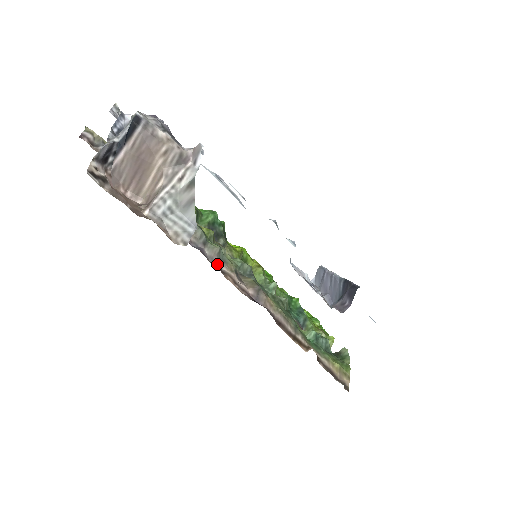
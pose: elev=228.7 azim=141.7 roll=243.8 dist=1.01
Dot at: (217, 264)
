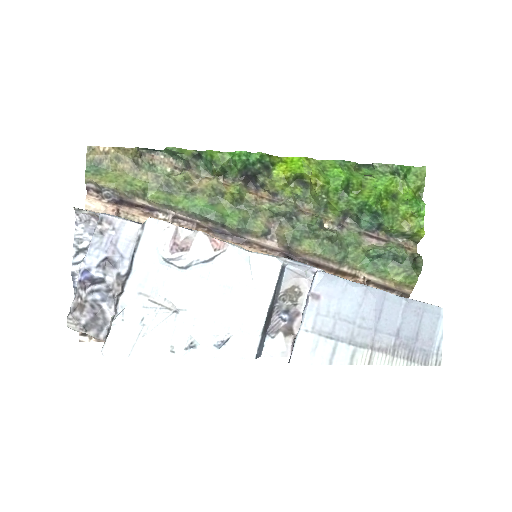
Dot at: (241, 237)
